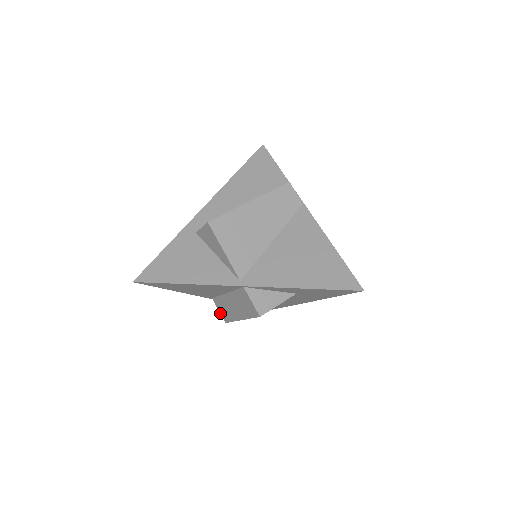
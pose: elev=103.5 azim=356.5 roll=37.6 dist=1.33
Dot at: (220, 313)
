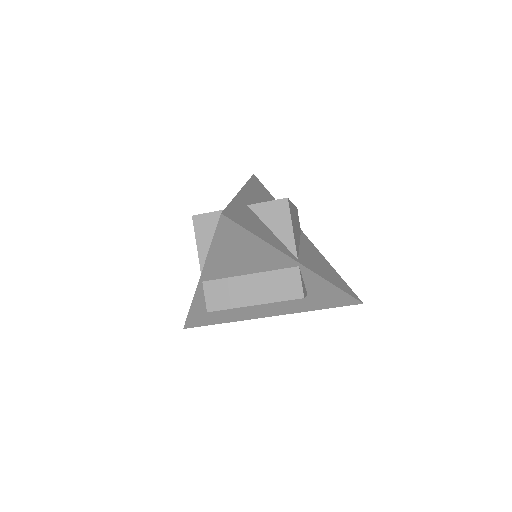
Dot at: (206, 300)
